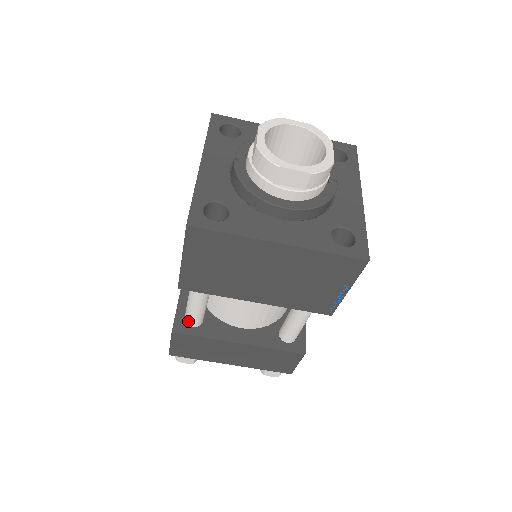
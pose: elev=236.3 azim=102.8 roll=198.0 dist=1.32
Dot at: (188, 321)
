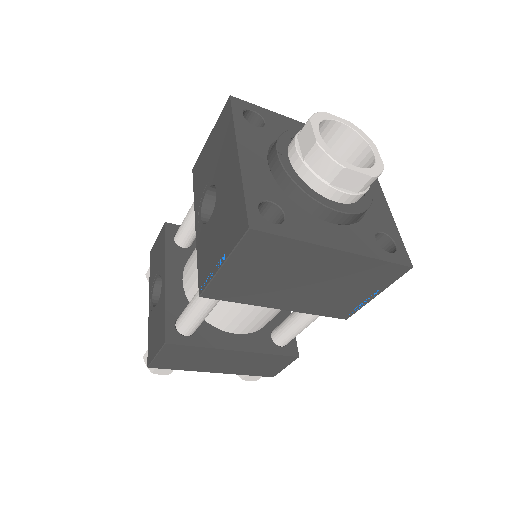
Dot at: (183, 329)
